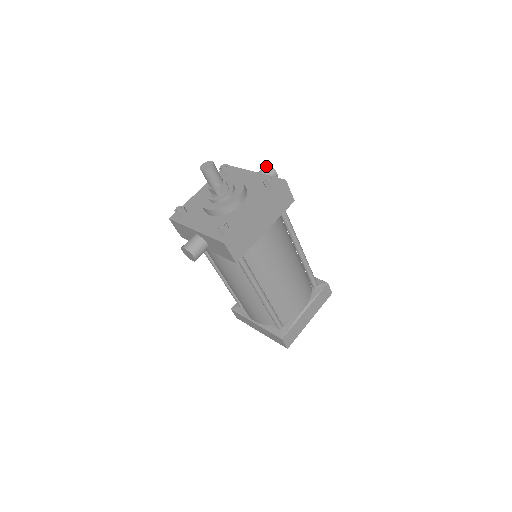
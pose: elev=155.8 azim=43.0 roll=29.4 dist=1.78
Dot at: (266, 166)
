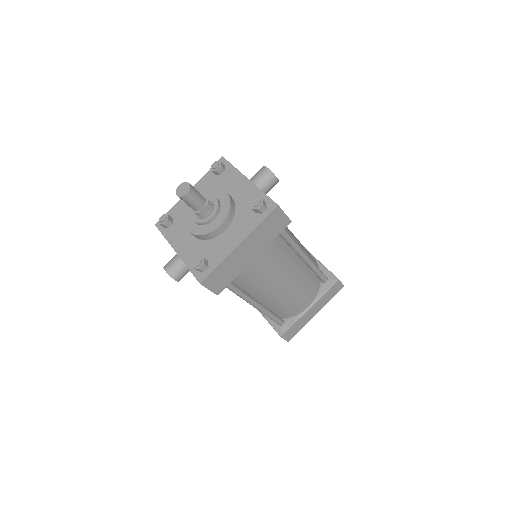
Dot at: (264, 169)
